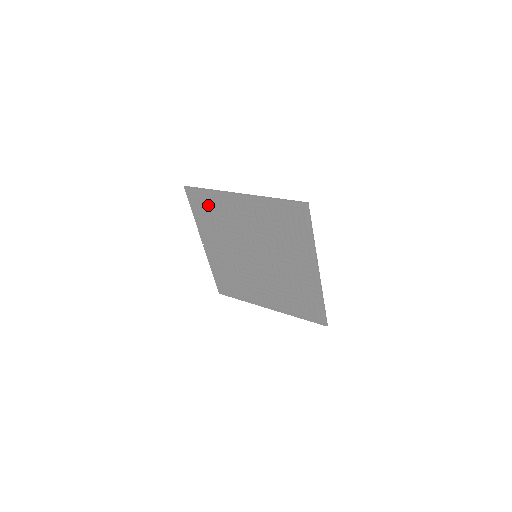
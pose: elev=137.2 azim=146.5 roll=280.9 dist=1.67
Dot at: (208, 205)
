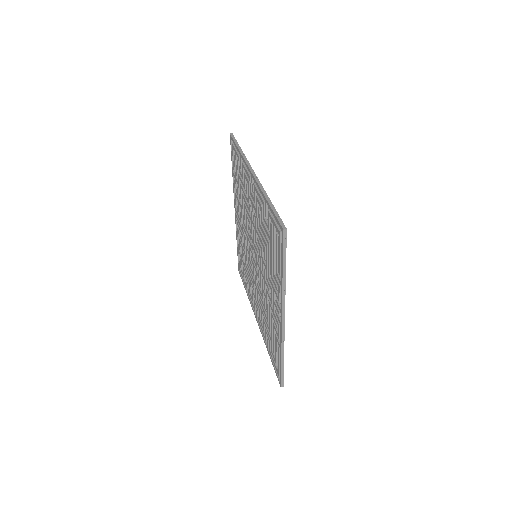
Dot at: occluded
